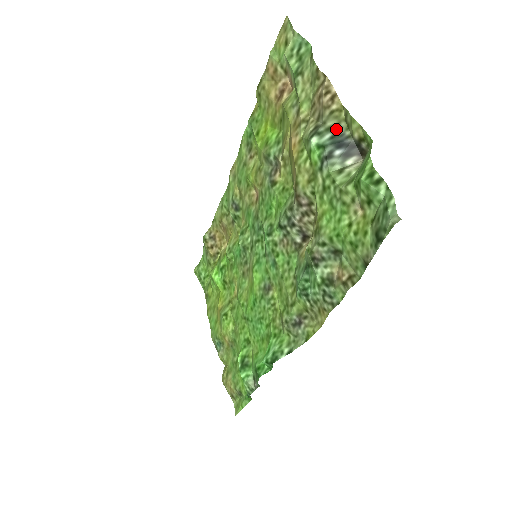
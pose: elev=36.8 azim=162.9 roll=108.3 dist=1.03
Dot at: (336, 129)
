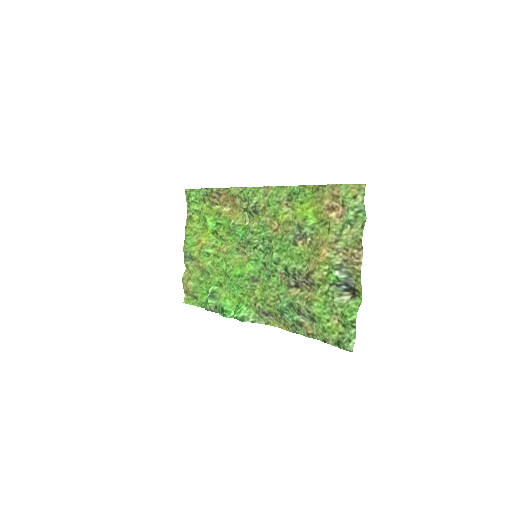
Dot at: (350, 275)
